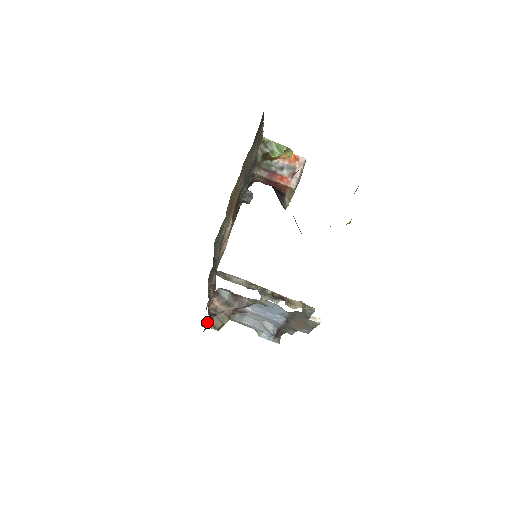
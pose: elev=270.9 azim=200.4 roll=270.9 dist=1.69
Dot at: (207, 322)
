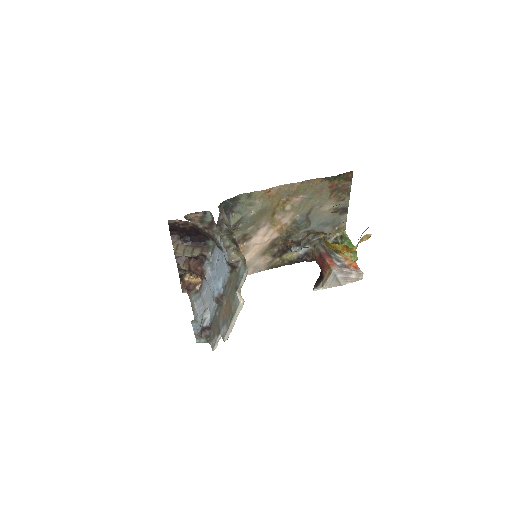
Dot at: (177, 240)
